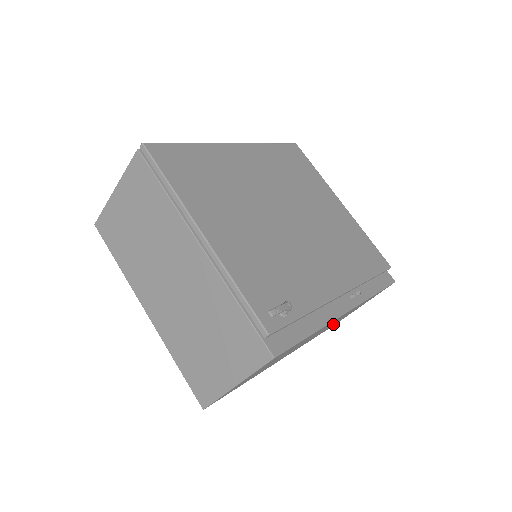
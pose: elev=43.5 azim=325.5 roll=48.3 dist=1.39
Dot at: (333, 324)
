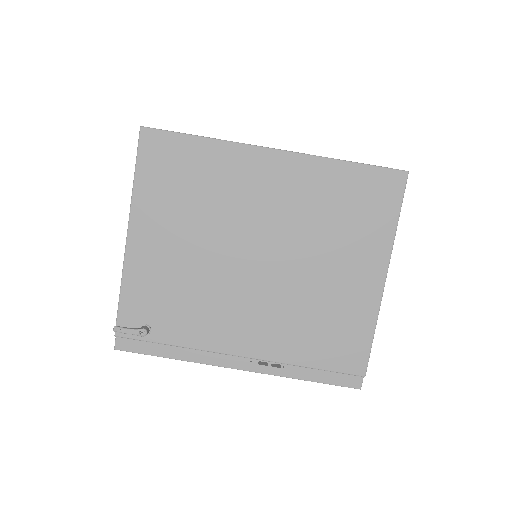
Dot at: occluded
